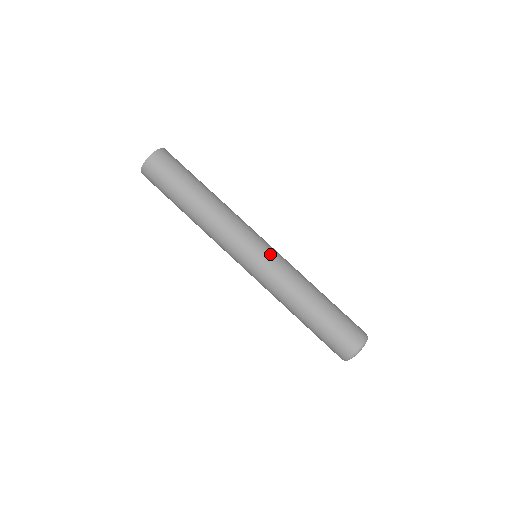
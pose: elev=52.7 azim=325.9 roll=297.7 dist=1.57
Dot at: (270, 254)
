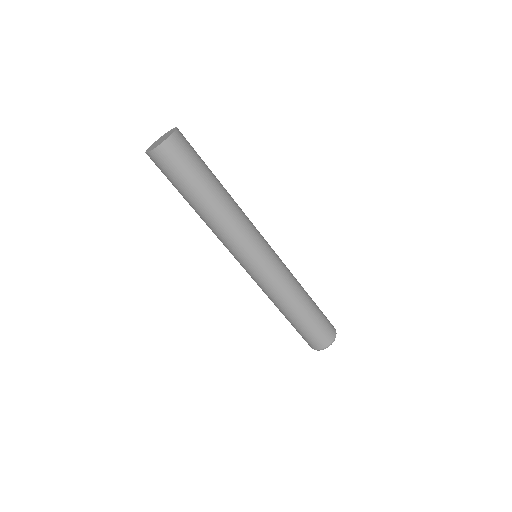
Dot at: (270, 266)
